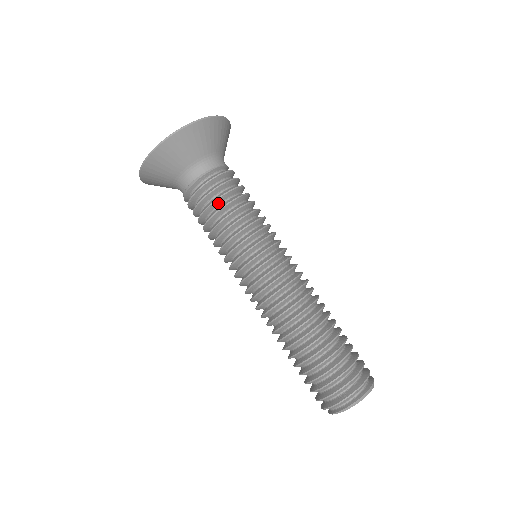
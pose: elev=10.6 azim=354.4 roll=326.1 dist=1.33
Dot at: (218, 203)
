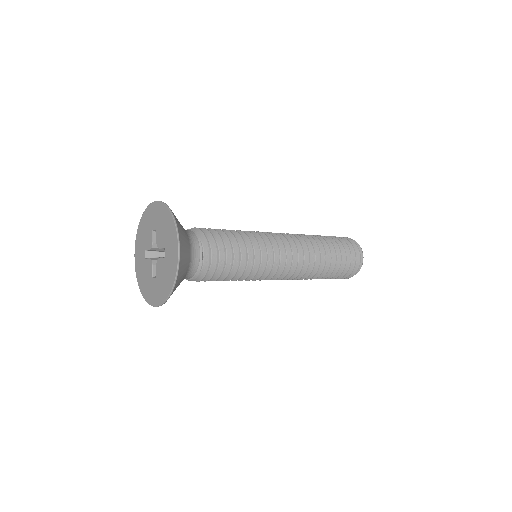
Dot at: (225, 260)
